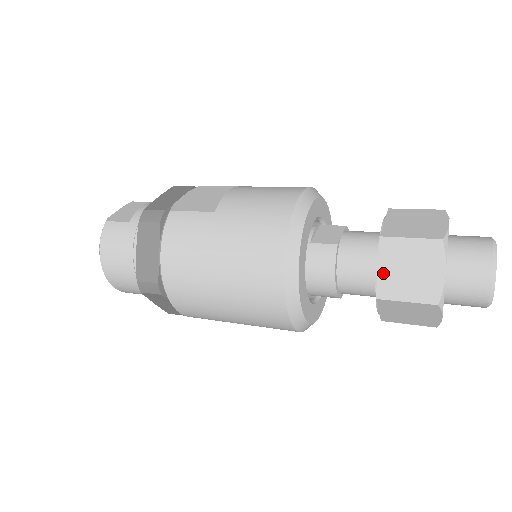
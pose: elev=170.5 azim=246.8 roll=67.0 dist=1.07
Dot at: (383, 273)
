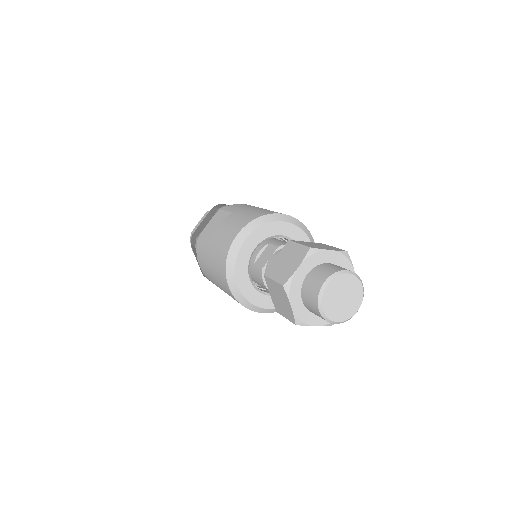
Dot at: (272, 297)
